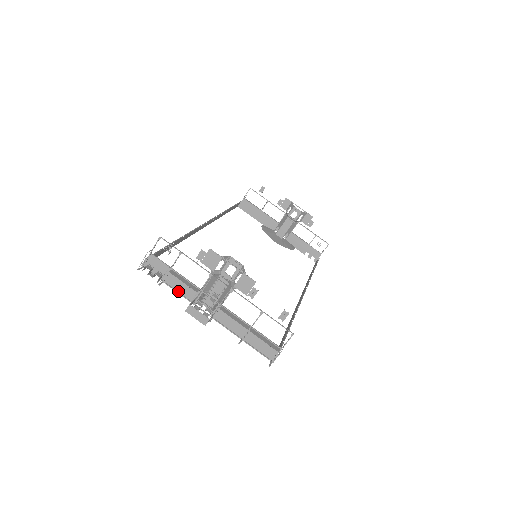
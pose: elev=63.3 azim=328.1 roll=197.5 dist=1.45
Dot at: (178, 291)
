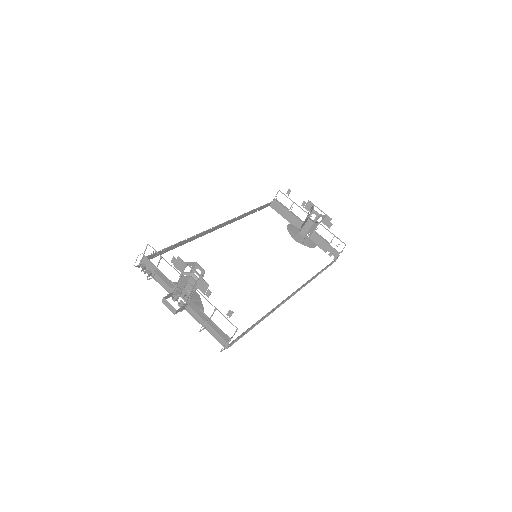
Dot at: (162, 285)
